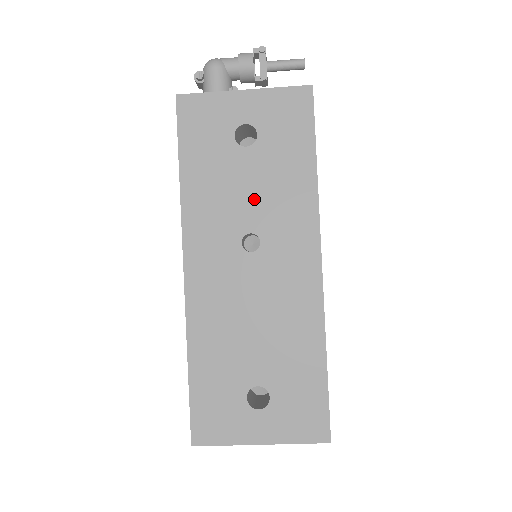
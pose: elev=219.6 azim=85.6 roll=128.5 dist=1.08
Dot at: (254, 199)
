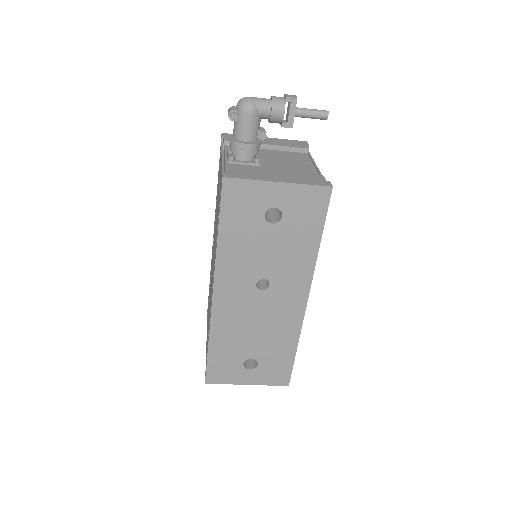
Dot at: (271, 259)
